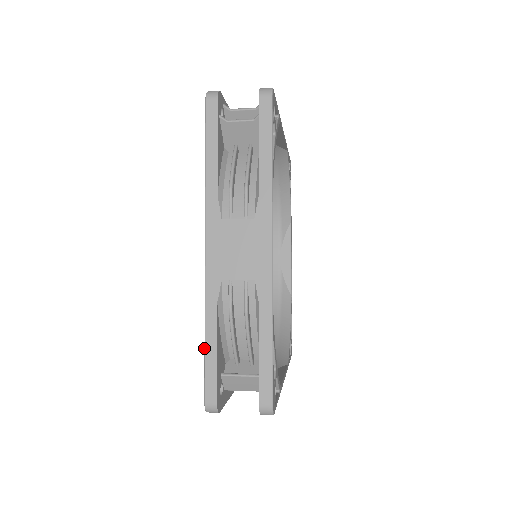
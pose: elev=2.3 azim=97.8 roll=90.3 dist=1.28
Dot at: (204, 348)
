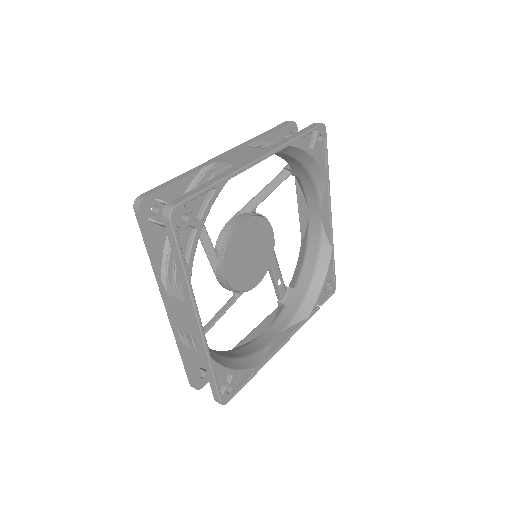
Dot at: occluded
